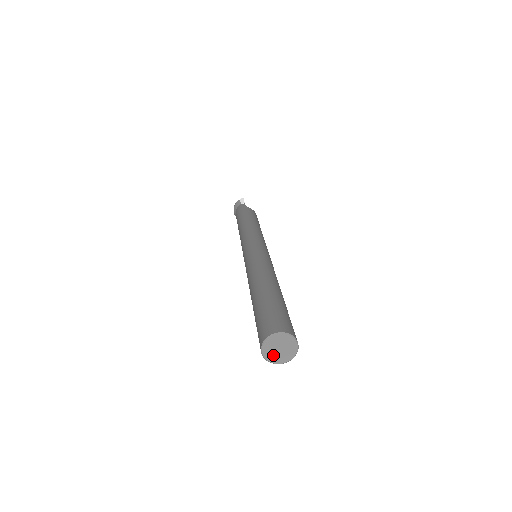
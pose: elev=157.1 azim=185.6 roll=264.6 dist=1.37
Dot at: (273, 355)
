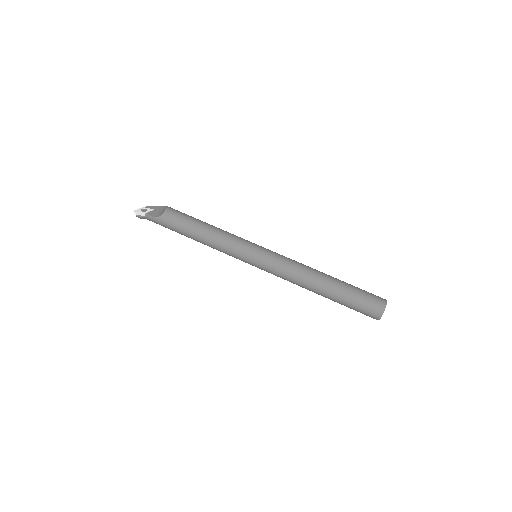
Dot at: occluded
